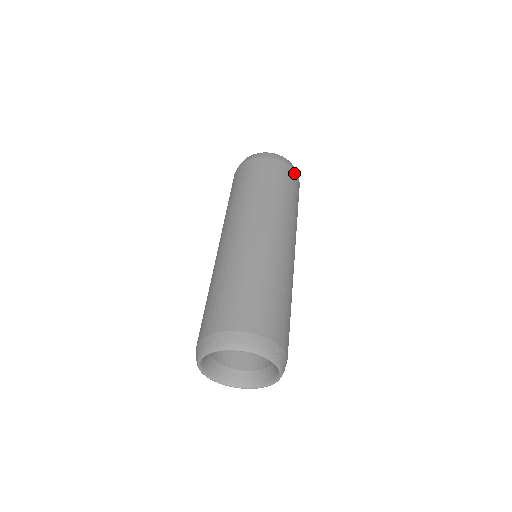
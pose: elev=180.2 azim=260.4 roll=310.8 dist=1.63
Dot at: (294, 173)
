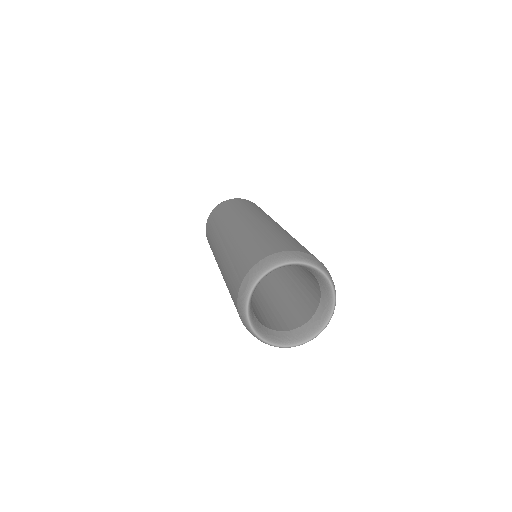
Dot at: occluded
